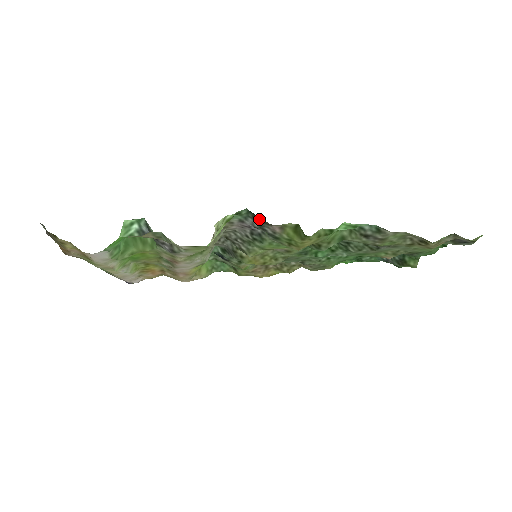
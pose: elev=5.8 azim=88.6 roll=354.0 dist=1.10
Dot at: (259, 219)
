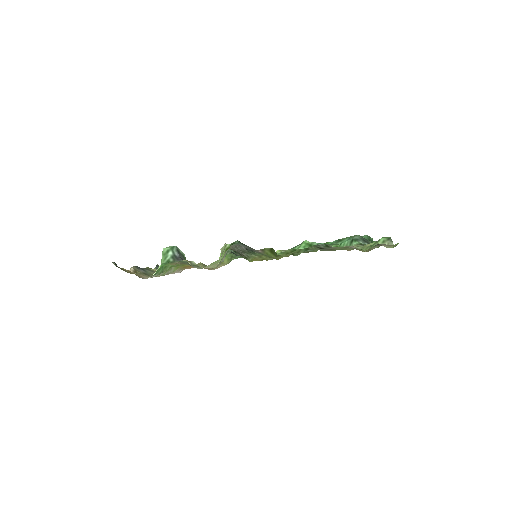
Dot at: (247, 246)
